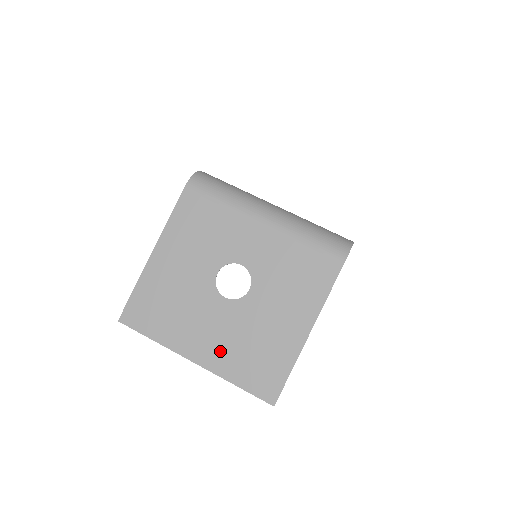
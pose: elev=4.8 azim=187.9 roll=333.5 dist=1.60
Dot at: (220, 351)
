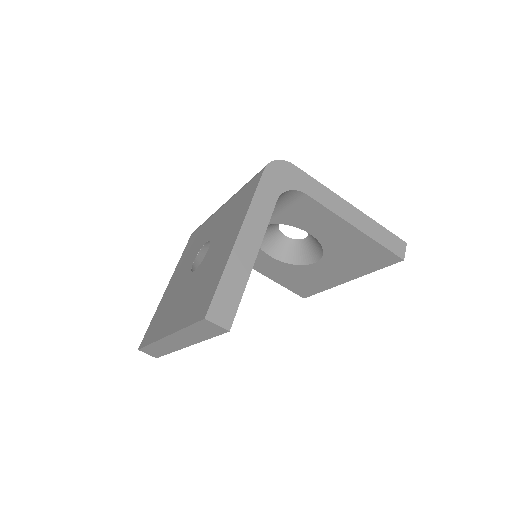
Dot at: (182, 311)
